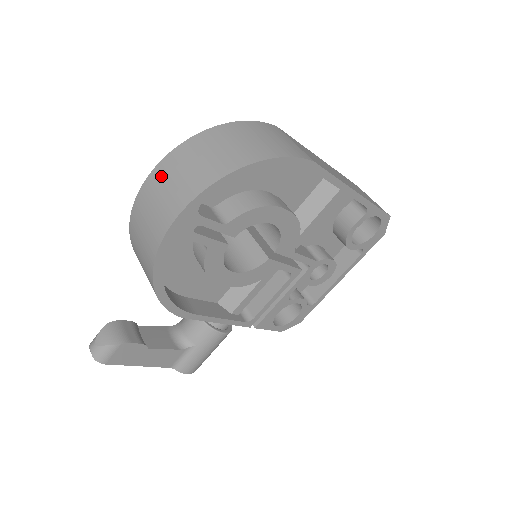
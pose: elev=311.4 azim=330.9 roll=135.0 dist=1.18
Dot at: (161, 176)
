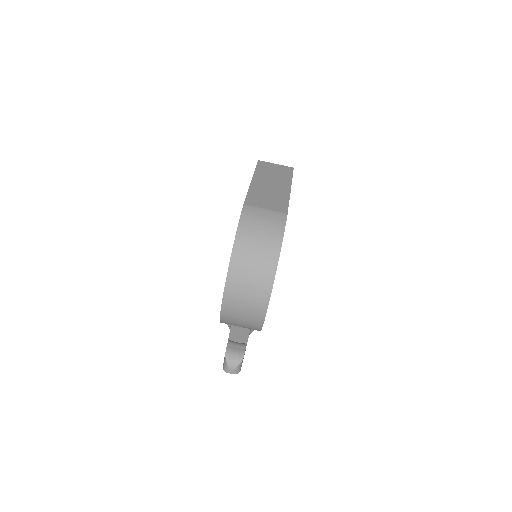
Dot at: (235, 293)
